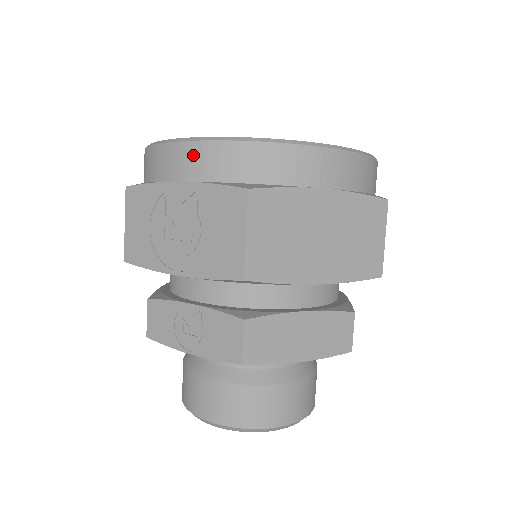
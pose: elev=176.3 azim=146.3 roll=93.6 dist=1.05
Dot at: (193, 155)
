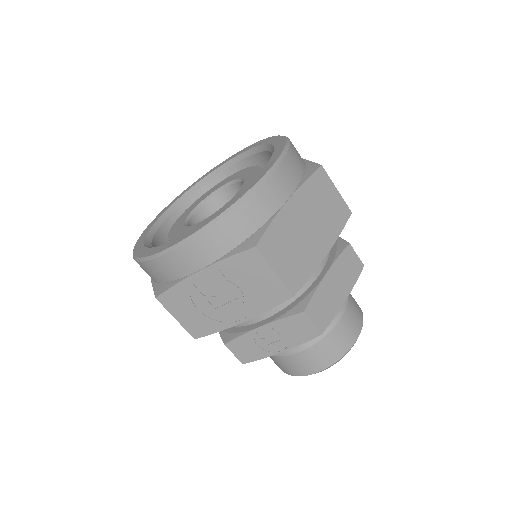
Dot at: (195, 250)
